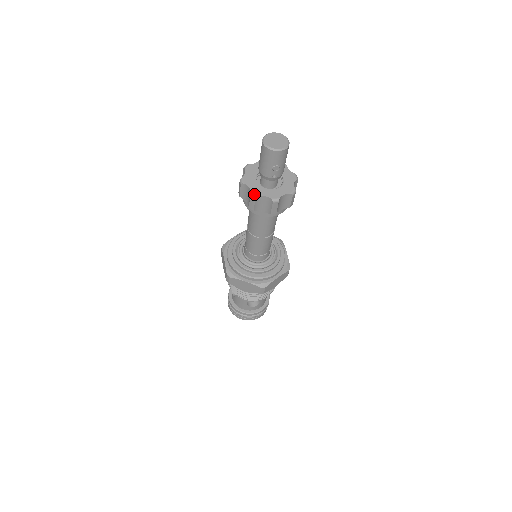
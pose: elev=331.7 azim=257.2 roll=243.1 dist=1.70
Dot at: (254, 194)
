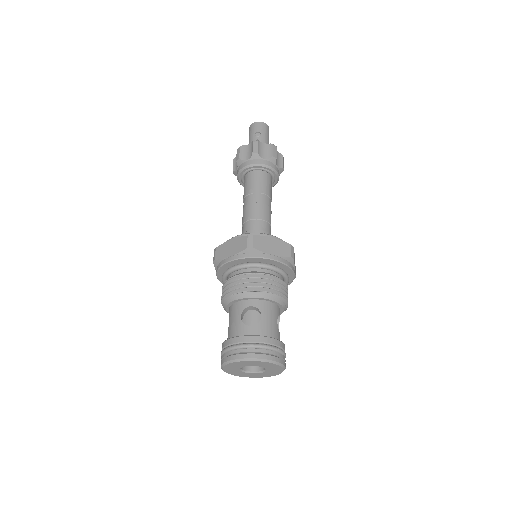
Dot at: (240, 147)
